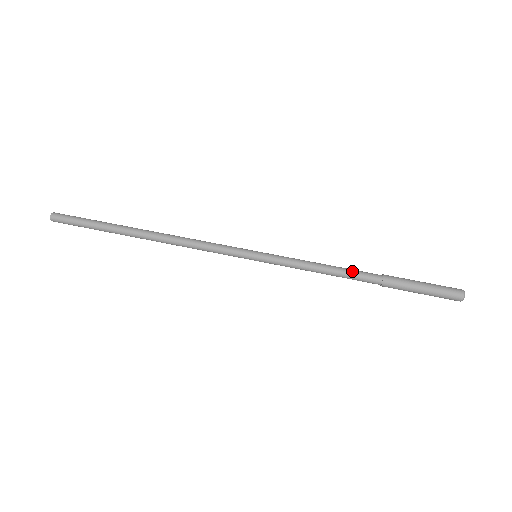
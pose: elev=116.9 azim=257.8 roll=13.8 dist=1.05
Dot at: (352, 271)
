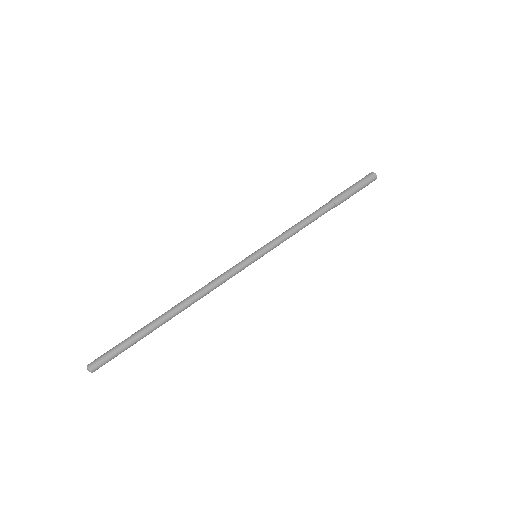
Dot at: (315, 213)
